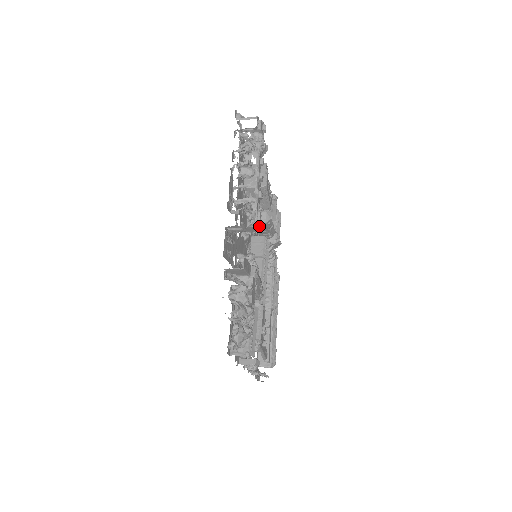
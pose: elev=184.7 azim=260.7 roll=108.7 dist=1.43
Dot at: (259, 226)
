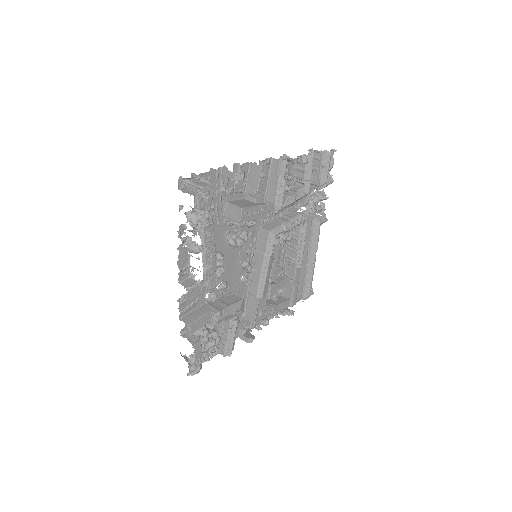
Dot at: occluded
